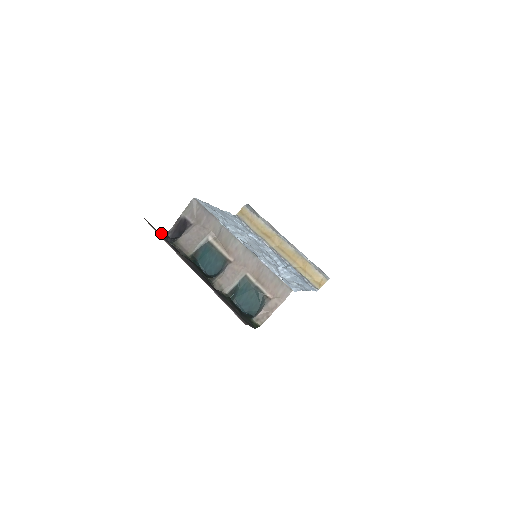
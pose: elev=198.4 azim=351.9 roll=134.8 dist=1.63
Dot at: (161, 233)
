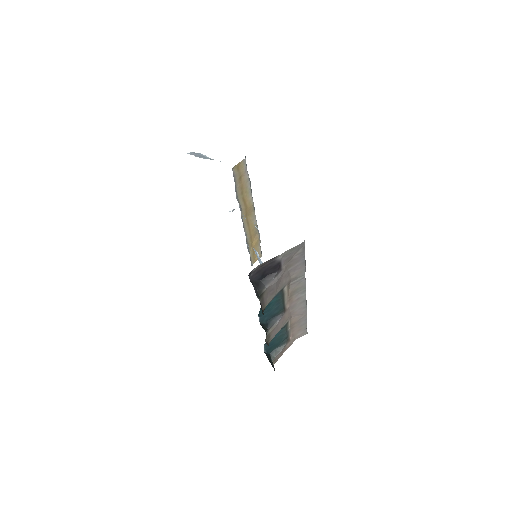
Dot at: occluded
